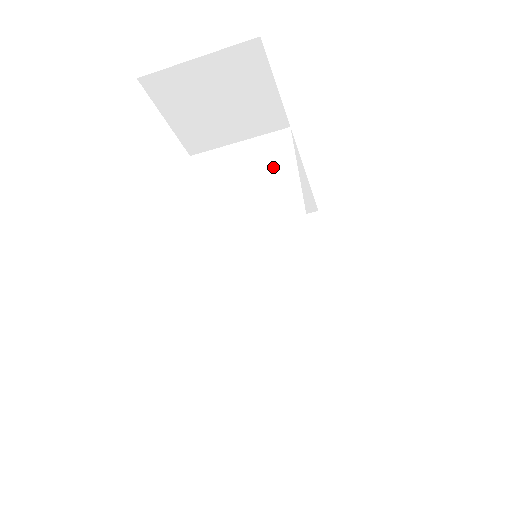
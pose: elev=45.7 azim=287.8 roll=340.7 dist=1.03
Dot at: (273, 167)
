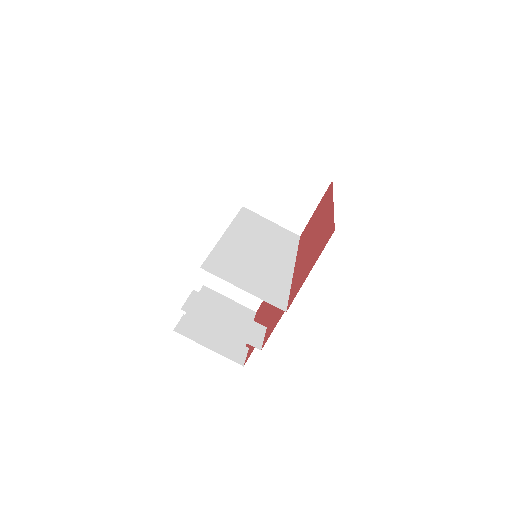
Dot at: (286, 238)
